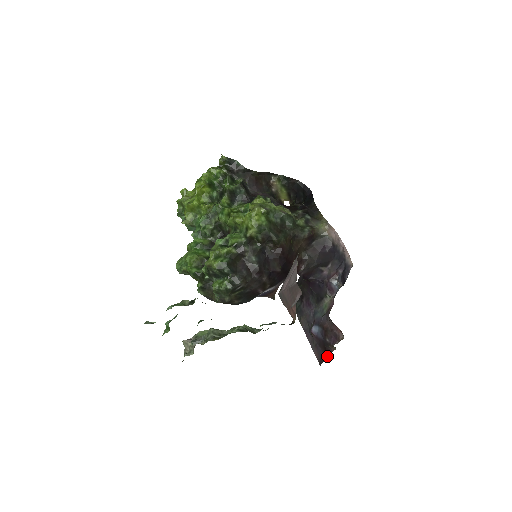
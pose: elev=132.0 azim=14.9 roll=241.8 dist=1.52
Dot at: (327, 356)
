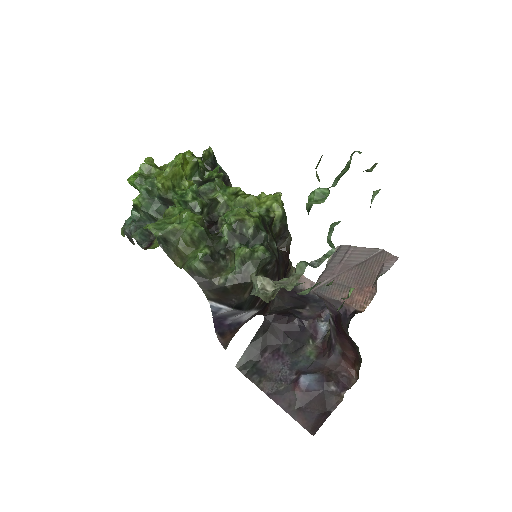
Dot at: (328, 415)
